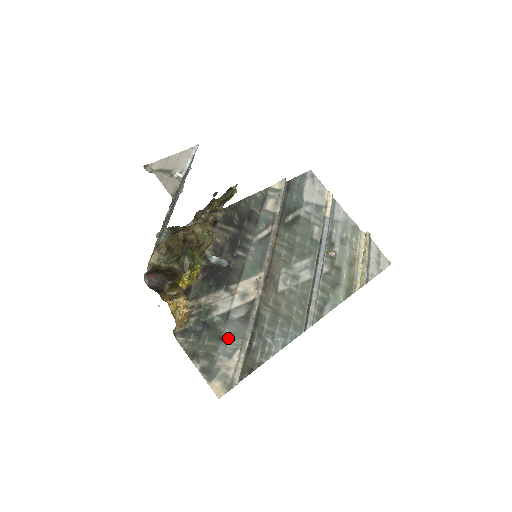
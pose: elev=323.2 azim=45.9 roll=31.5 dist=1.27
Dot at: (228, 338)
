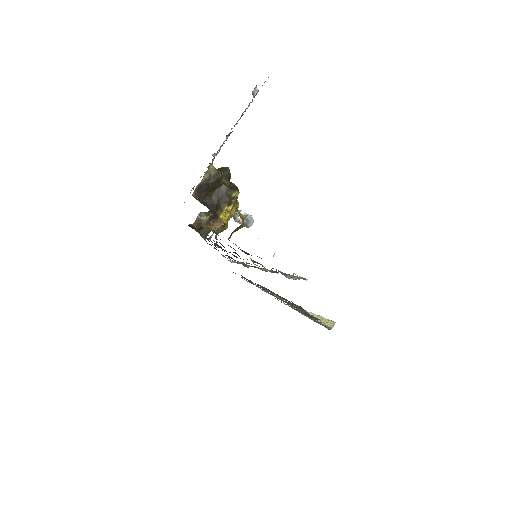
Dot at: occluded
